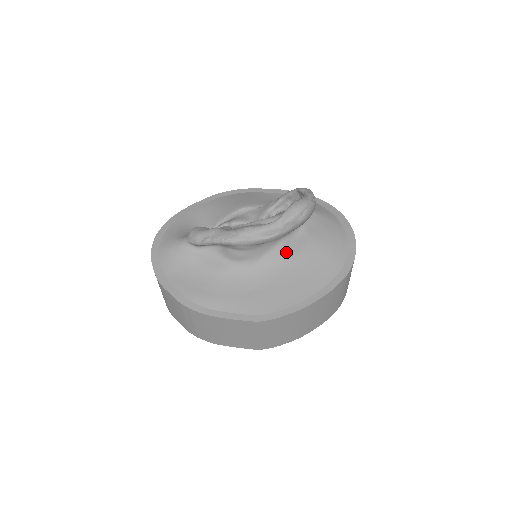
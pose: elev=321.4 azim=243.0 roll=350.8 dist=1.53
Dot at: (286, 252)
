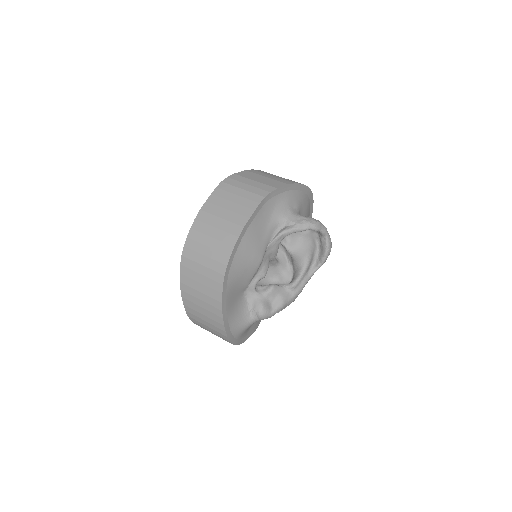
Dot at: occluded
